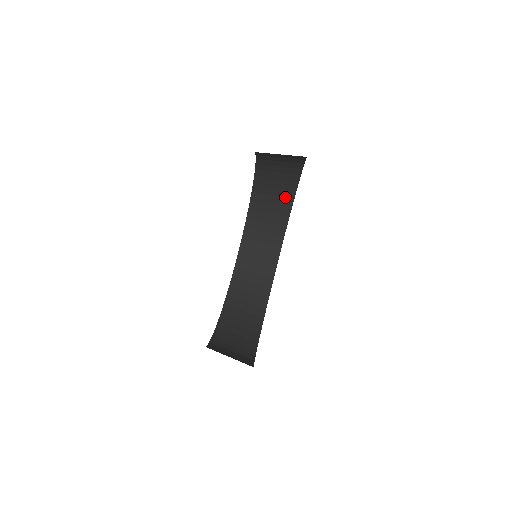
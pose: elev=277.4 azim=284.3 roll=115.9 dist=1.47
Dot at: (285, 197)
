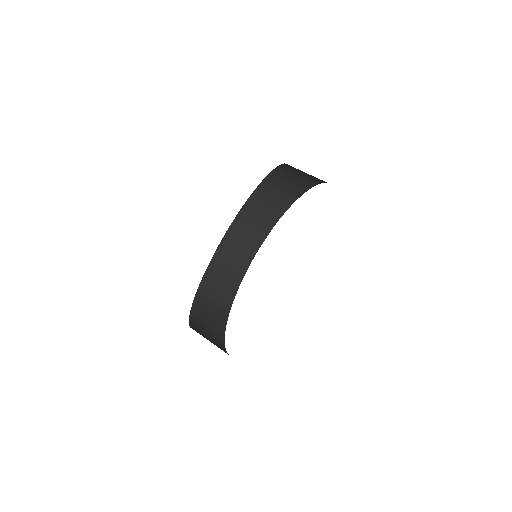
Dot at: (310, 180)
